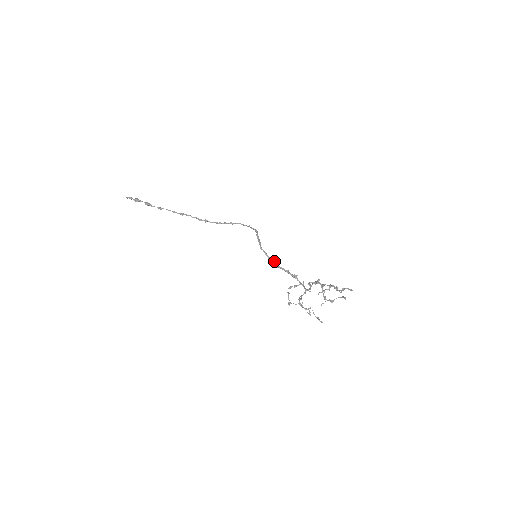
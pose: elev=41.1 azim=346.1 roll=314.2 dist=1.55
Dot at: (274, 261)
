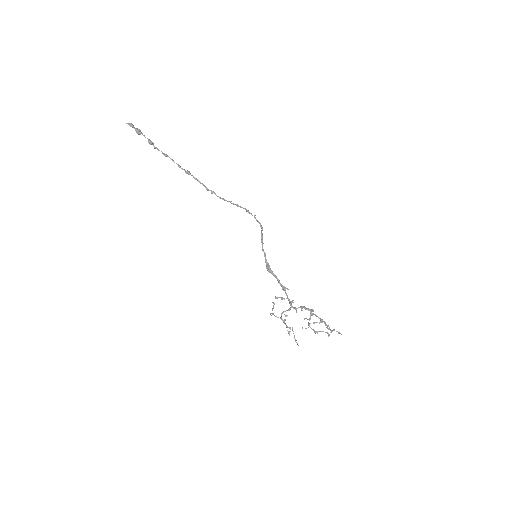
Dot at: occluded
